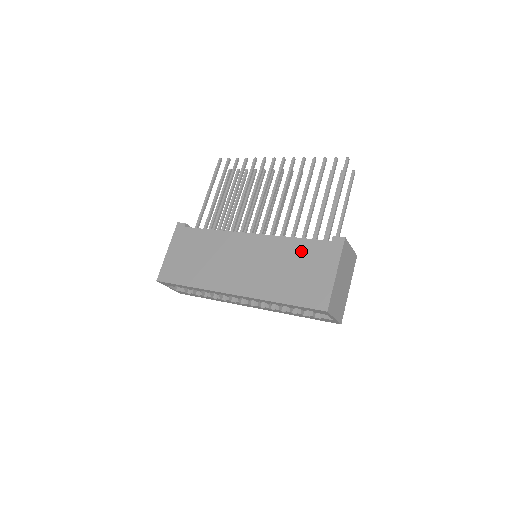
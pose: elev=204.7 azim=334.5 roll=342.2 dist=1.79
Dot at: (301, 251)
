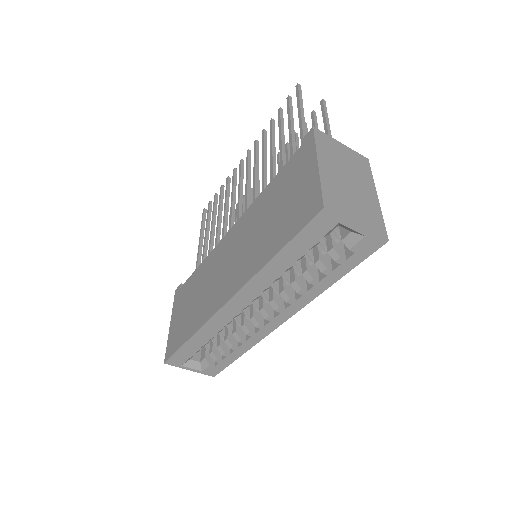
Dot at: (276, 188)
